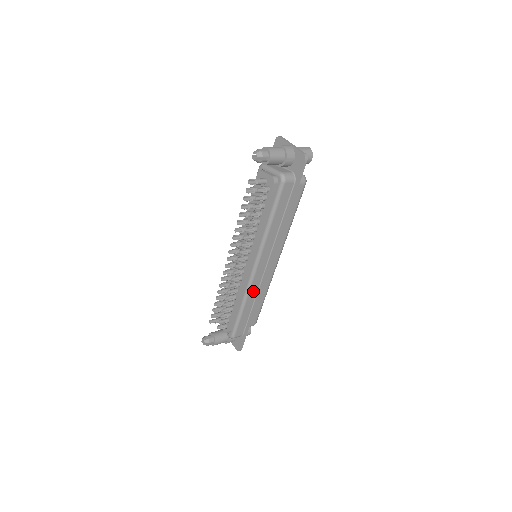
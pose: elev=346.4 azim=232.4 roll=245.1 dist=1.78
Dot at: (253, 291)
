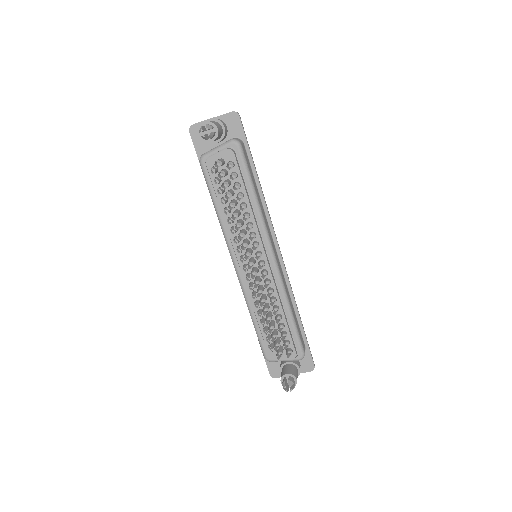
Dot at: (285, 285)
